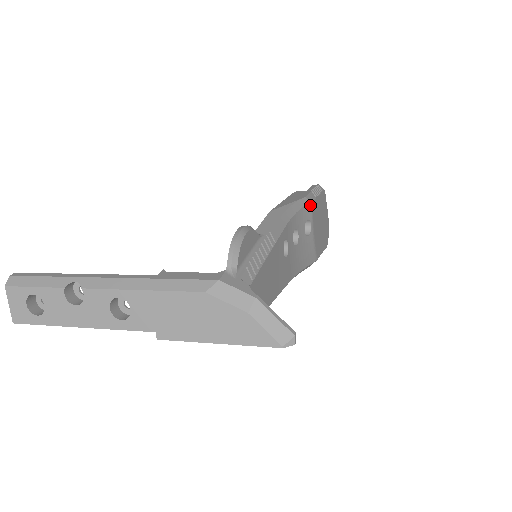
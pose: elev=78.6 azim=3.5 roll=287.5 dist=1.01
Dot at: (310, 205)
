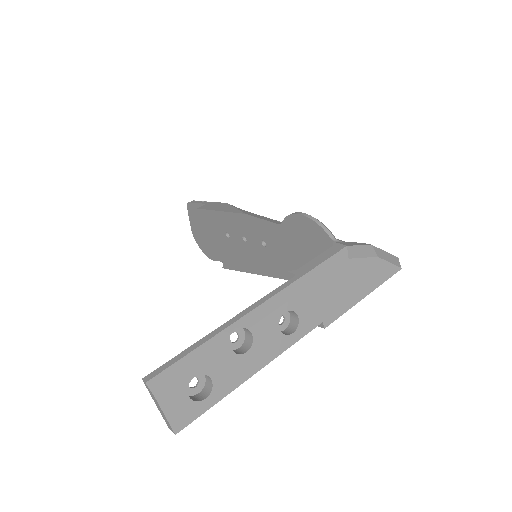
Dot at: occluded
